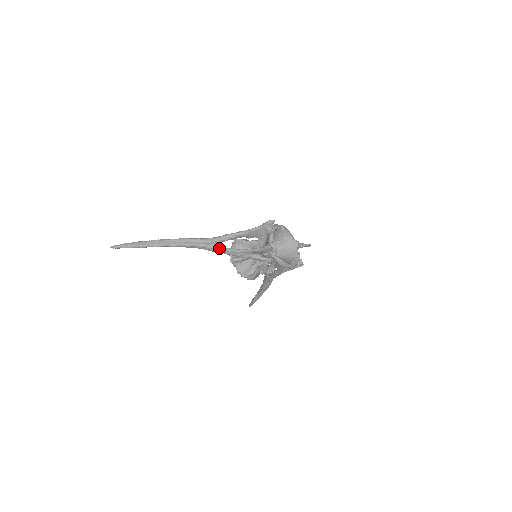
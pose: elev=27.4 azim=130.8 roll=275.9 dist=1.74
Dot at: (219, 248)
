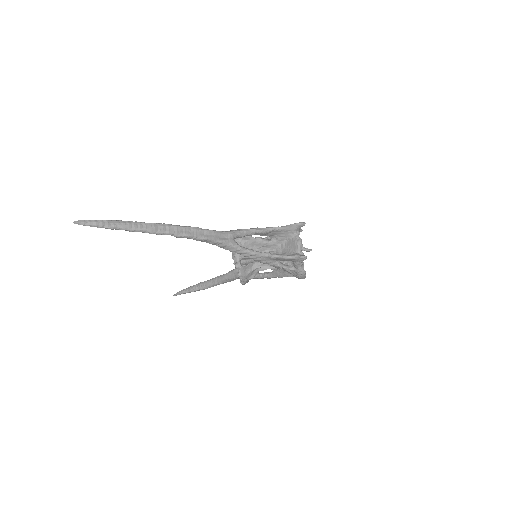
Dot at: (238, 247)
